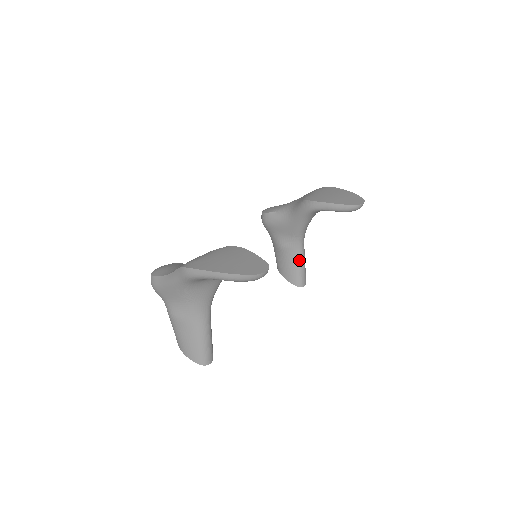
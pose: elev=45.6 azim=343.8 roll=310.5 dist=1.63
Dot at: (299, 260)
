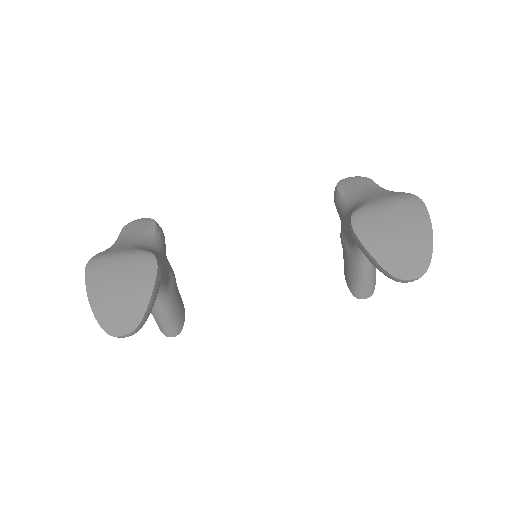
Dot at: (358, 270)
